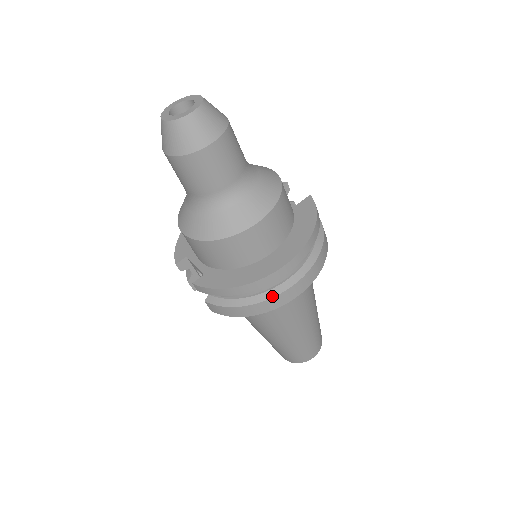
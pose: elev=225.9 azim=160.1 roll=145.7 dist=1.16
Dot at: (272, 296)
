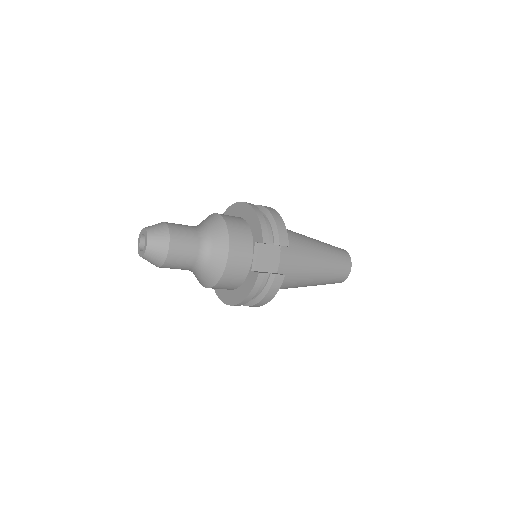
Dot at: occluded
